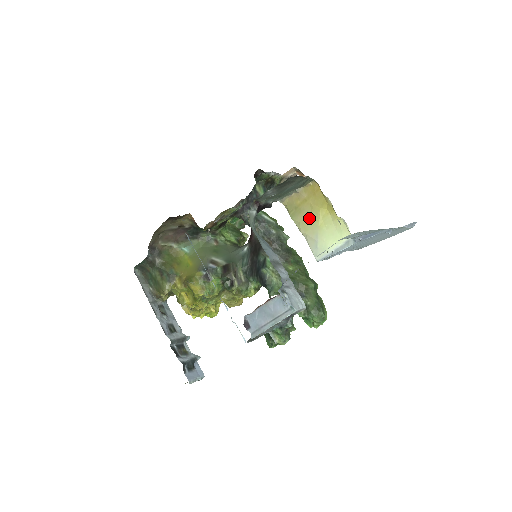
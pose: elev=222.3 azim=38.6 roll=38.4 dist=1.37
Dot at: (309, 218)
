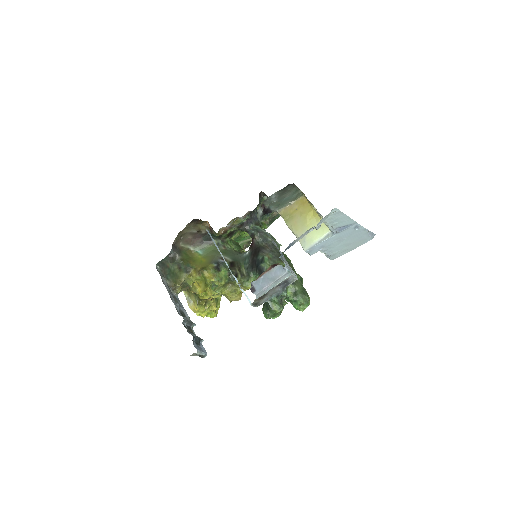
Dot at: (299, 221)
